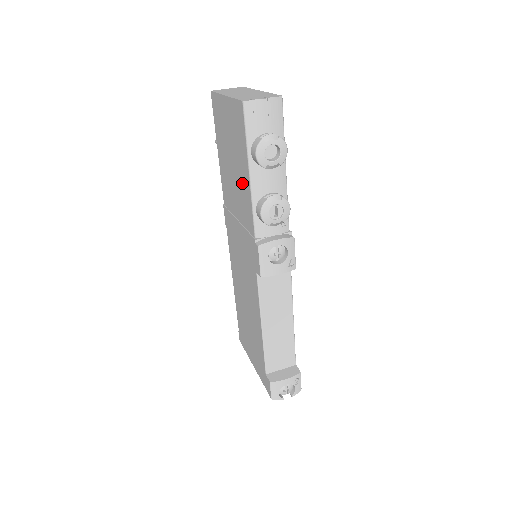
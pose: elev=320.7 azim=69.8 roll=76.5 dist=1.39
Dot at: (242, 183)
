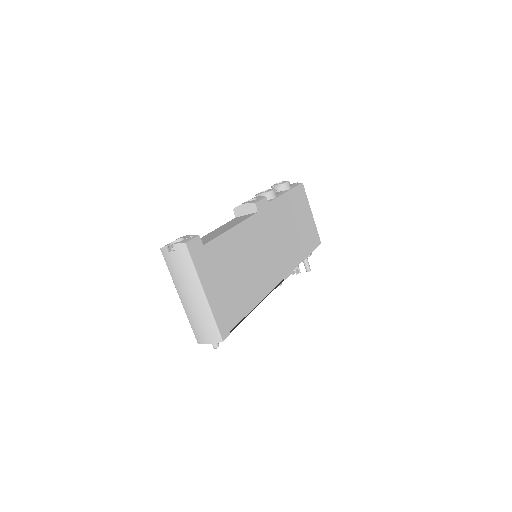
Dot at: occluded
